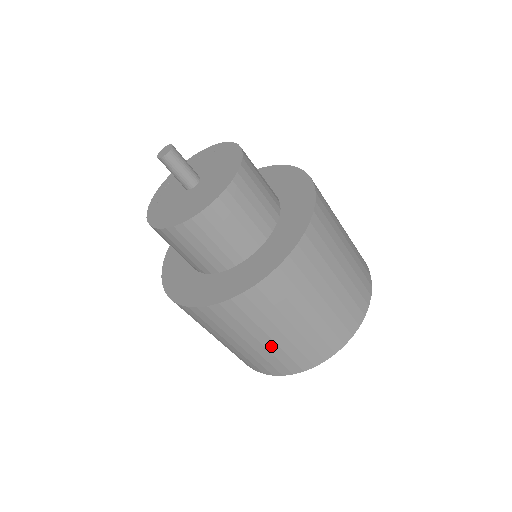
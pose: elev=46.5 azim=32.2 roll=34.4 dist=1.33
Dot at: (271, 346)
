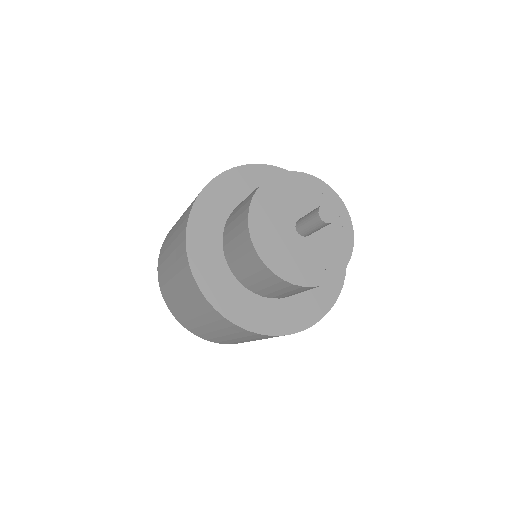
Dot at: occluded
